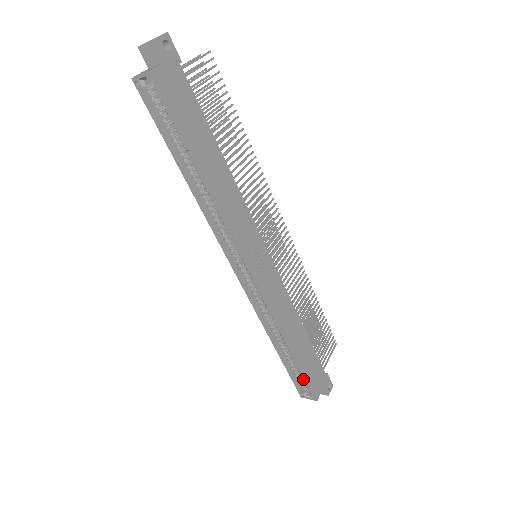
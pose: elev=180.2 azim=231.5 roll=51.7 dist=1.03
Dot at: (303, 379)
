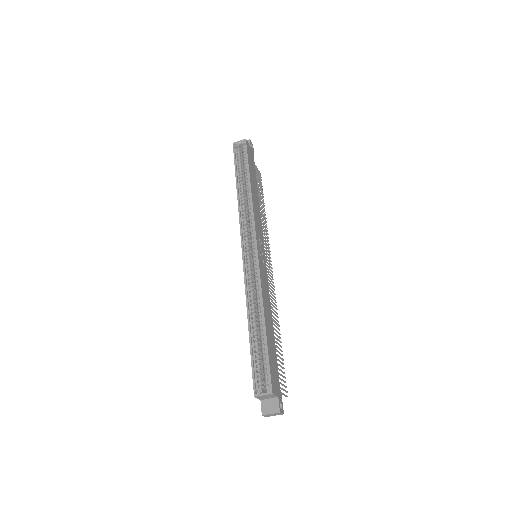
Dot at: (264, 366)
